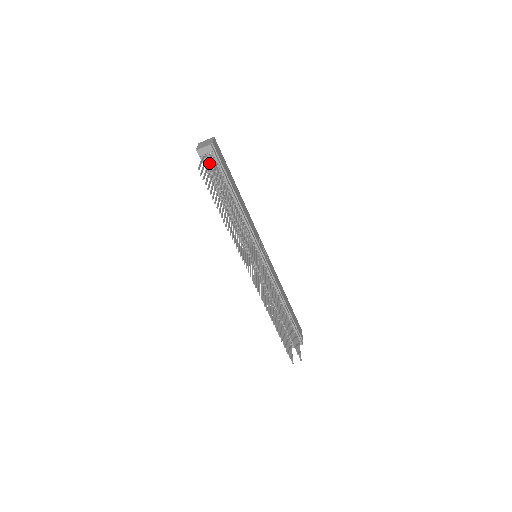
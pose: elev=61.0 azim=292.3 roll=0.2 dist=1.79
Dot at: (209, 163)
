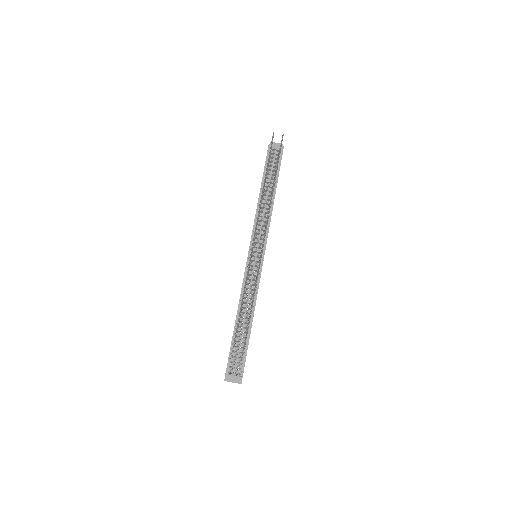
Dot at: occluded
